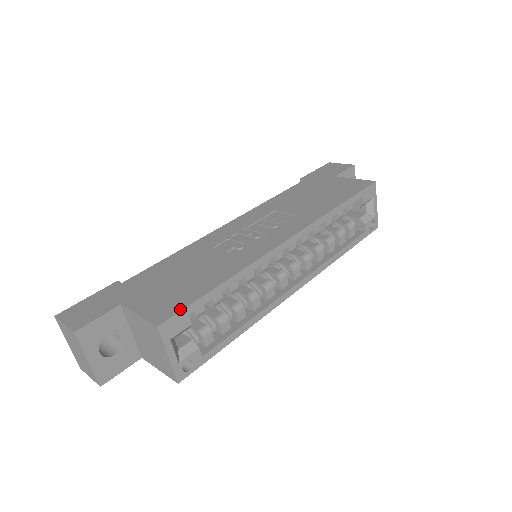
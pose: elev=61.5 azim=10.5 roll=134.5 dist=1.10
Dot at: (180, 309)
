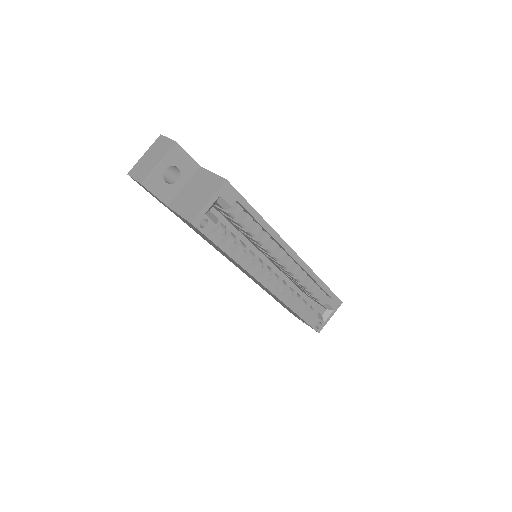
Dot at: (238, 192)
